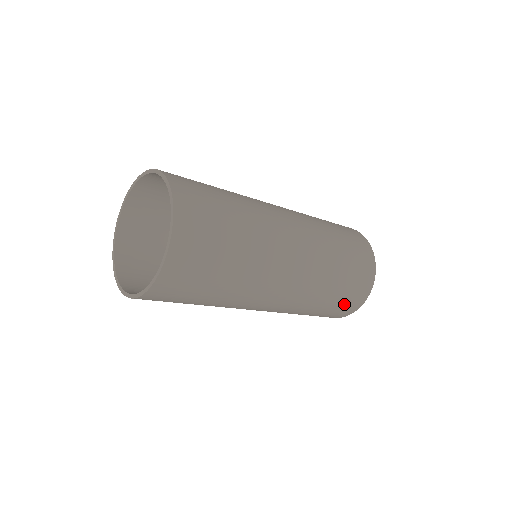
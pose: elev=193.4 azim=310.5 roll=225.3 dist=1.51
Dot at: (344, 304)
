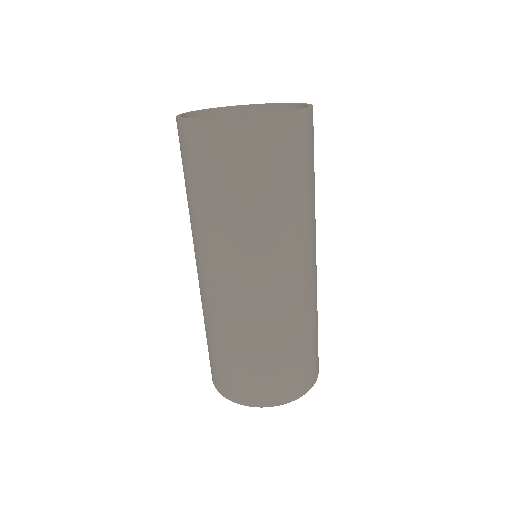
Dot at: occluded
